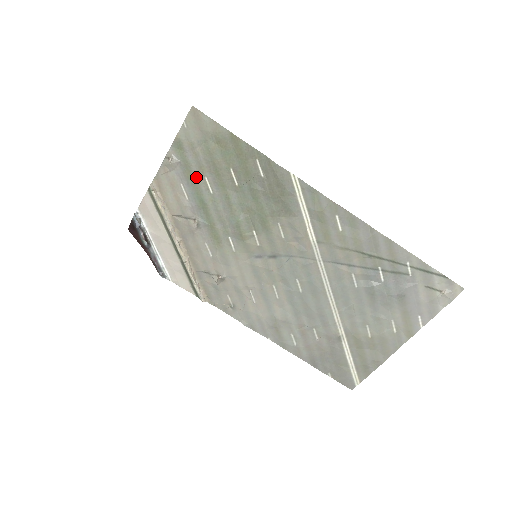
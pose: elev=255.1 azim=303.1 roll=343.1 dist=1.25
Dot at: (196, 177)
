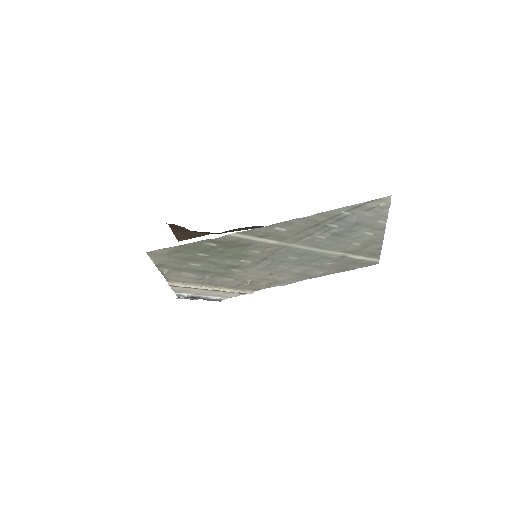
Dot at: (185, 267)
